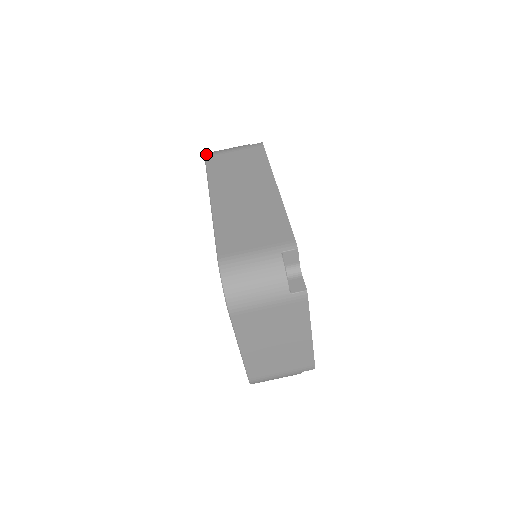
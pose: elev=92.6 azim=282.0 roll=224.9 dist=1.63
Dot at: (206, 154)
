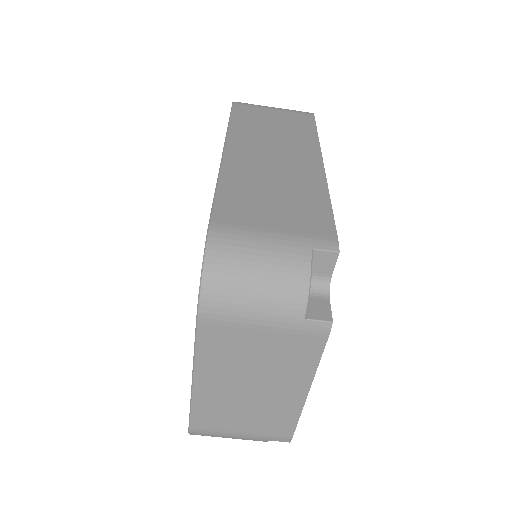
Dot at: occluded
